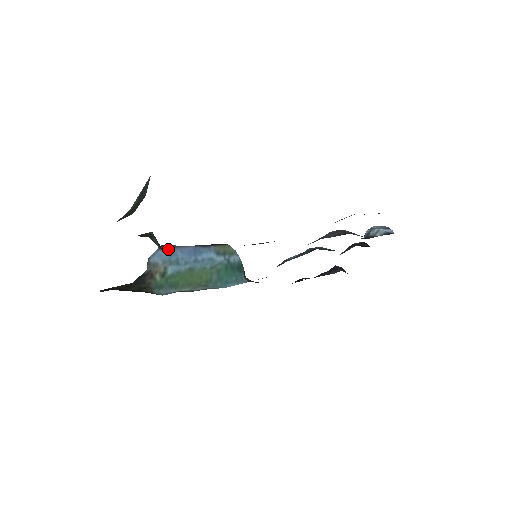
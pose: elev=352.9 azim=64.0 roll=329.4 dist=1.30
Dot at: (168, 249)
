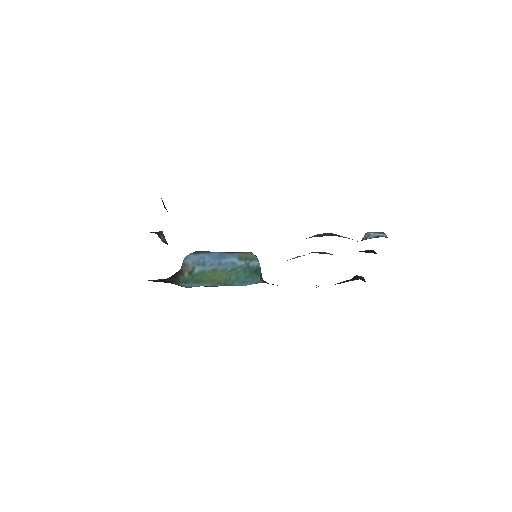
Dot at: (199, 254)
